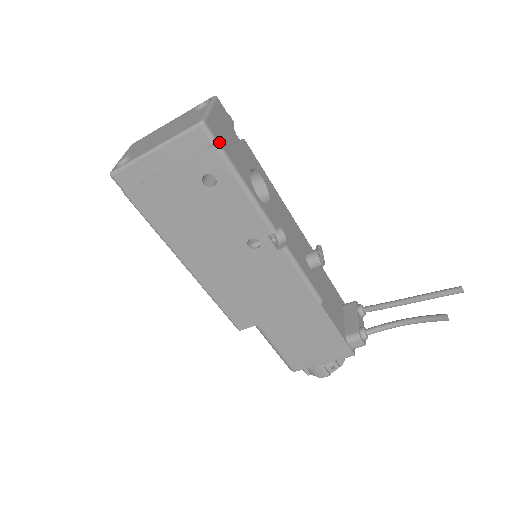
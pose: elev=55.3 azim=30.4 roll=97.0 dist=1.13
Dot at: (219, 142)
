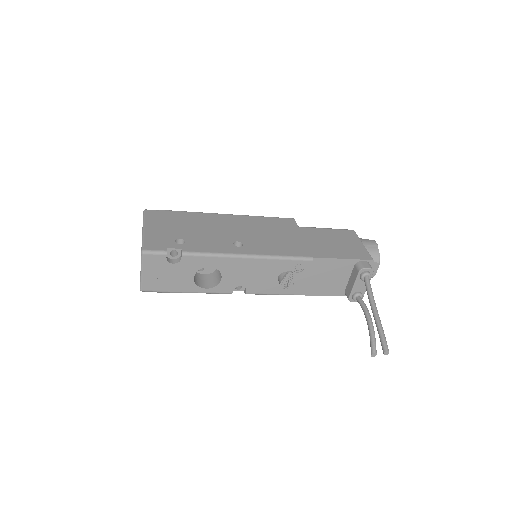
Dot at: (158, 291)
